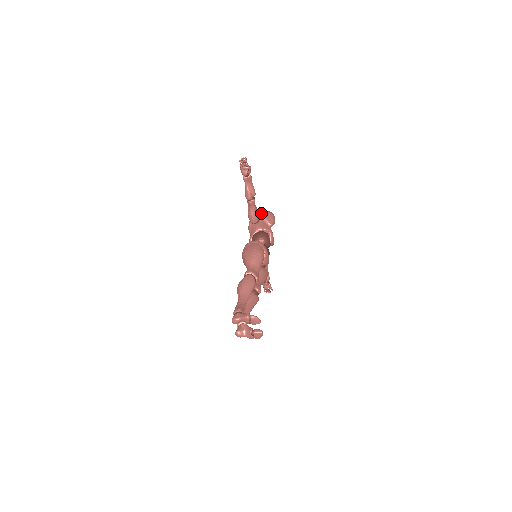
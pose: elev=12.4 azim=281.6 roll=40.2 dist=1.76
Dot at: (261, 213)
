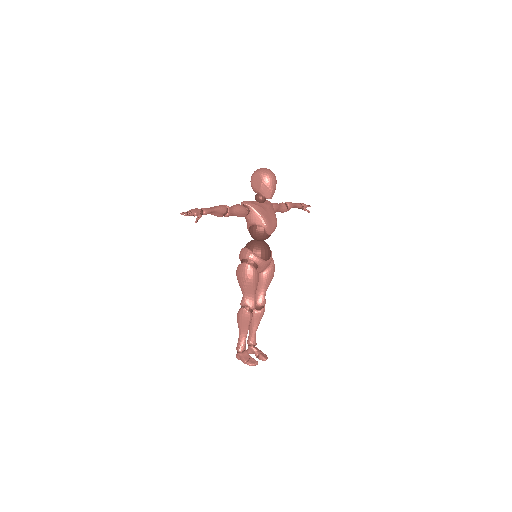
Dot at: (255, 181)
